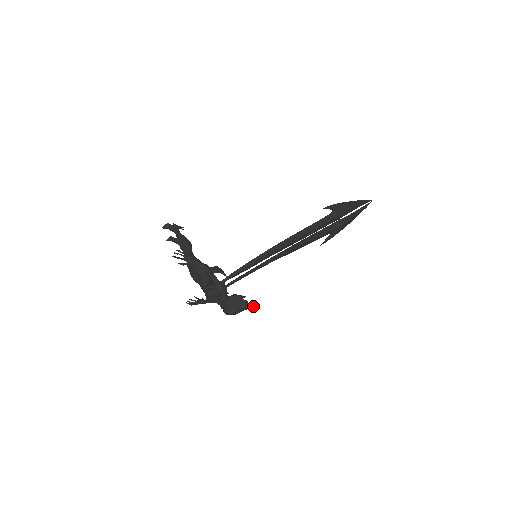
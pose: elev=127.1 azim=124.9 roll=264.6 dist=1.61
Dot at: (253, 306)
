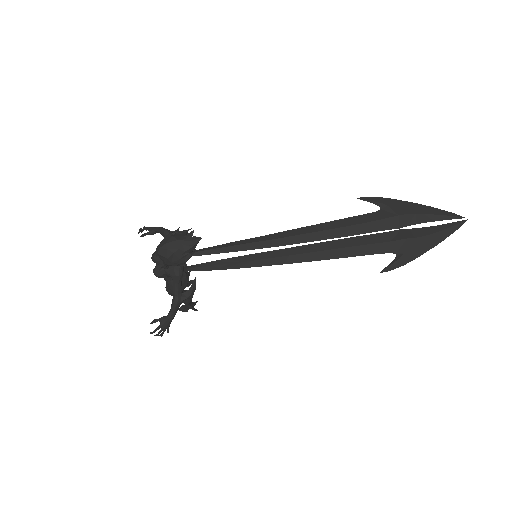
Dot at: (198, 238)
